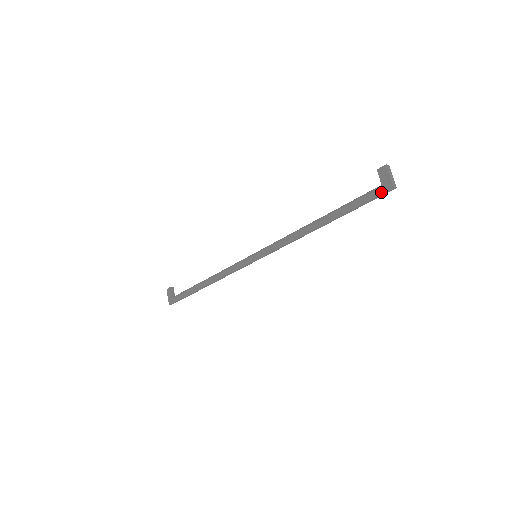
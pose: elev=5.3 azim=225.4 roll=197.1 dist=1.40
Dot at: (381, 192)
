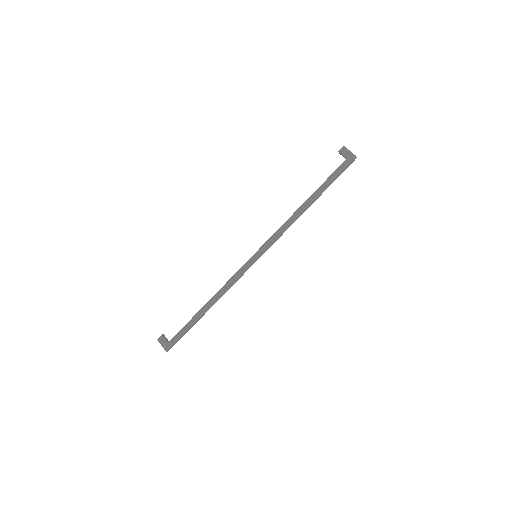
Dot at: (349, 163)
